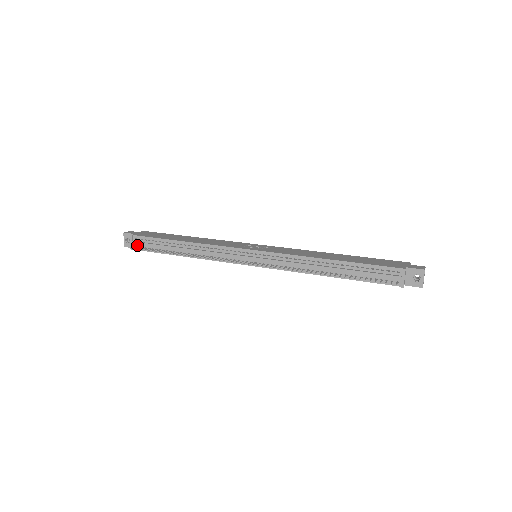
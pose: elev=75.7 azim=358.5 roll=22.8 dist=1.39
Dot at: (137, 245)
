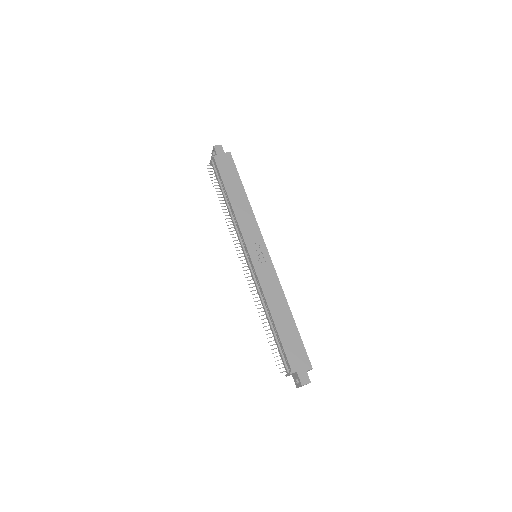
Dot at: (213, 165)
